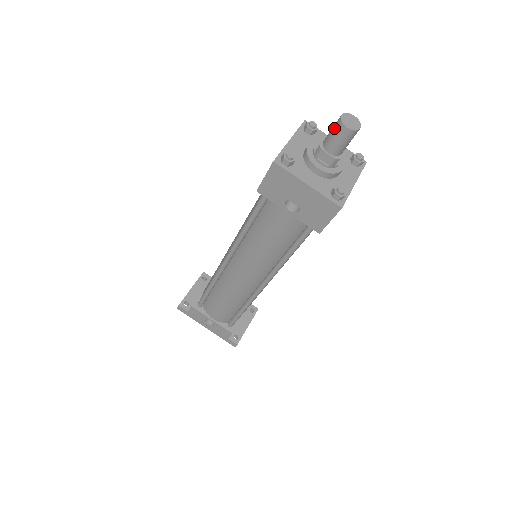
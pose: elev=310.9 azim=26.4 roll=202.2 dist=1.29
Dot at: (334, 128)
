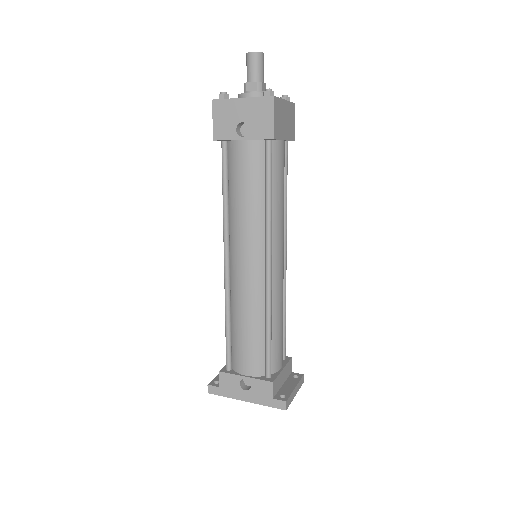
Dot at: (246, 63)
